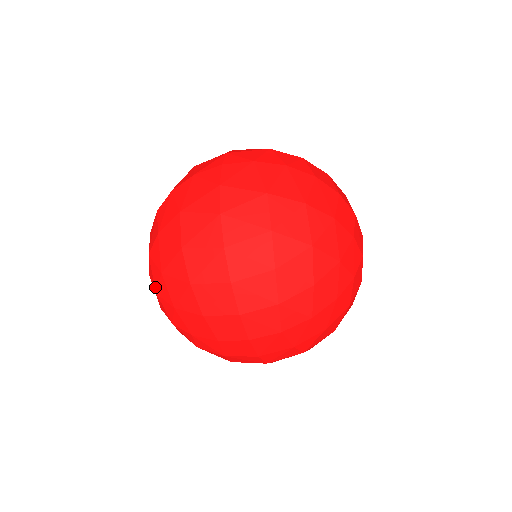
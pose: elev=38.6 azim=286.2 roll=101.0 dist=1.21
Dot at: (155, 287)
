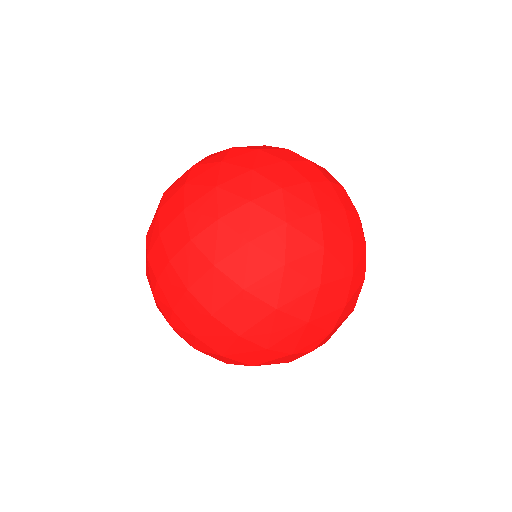
Dot at: occluded
